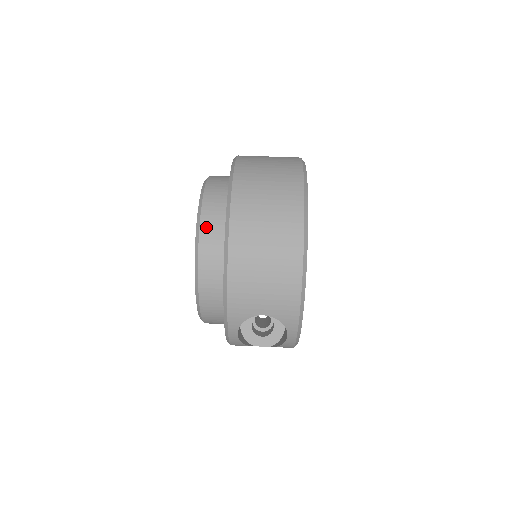
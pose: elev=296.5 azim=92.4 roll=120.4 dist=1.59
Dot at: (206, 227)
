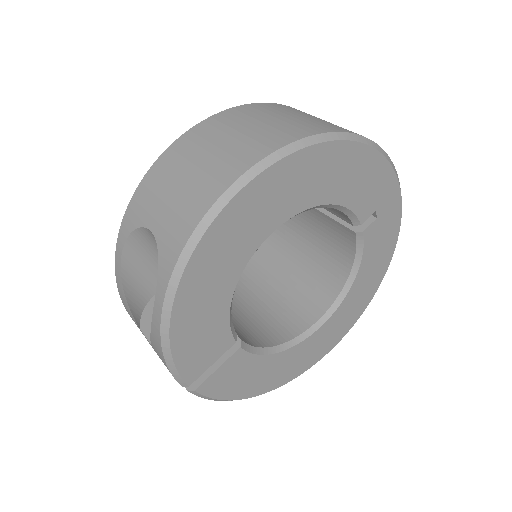
Dot at: occluded
